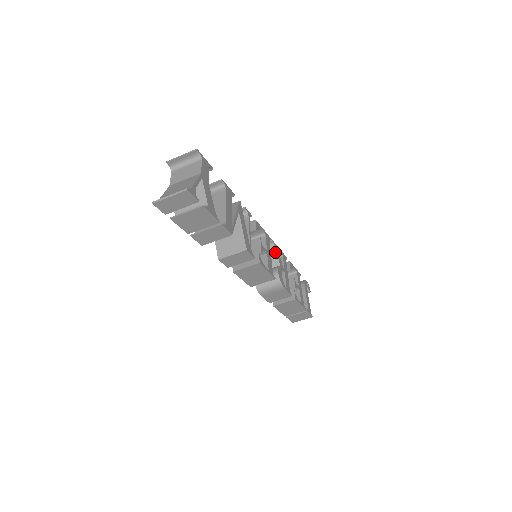
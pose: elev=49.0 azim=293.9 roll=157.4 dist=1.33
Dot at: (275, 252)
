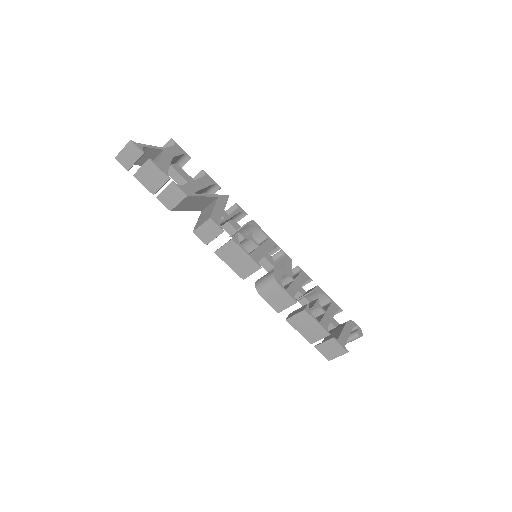
Dot at: (284, 261)
